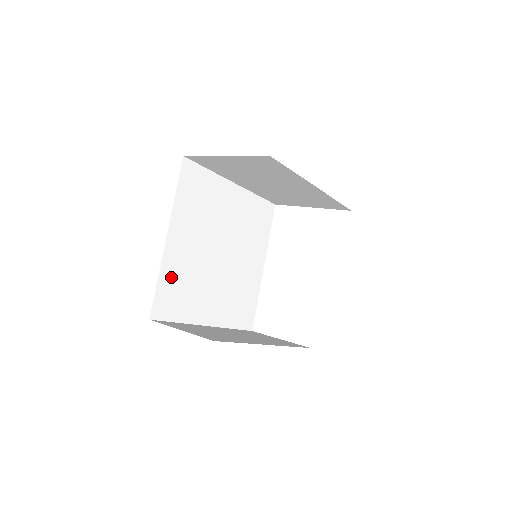
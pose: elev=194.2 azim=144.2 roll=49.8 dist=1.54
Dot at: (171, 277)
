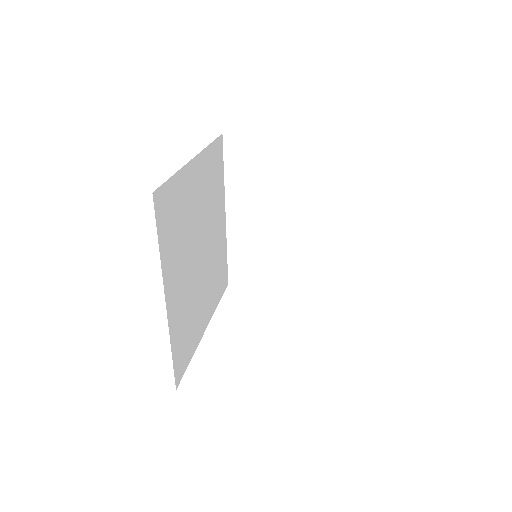
Dot at: (179, 193)
